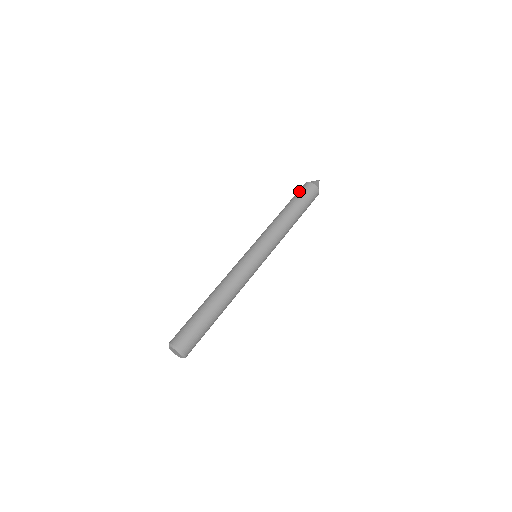
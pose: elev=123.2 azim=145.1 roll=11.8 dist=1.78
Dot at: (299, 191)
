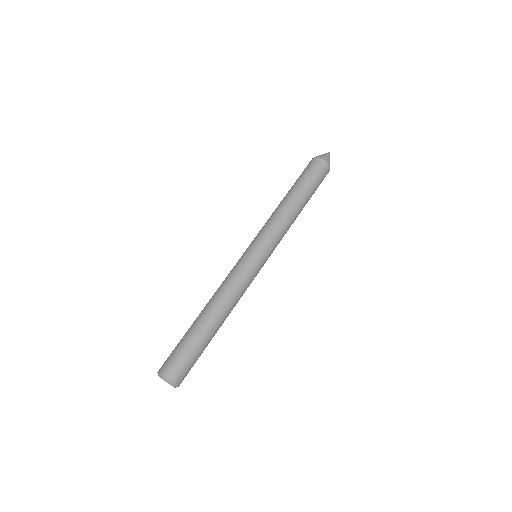
Dot at: (314, 172)
